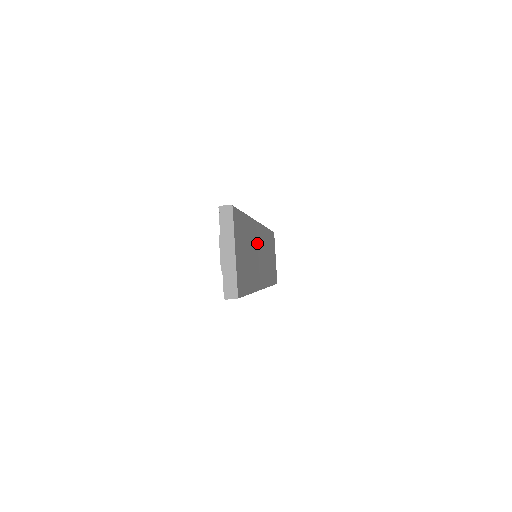
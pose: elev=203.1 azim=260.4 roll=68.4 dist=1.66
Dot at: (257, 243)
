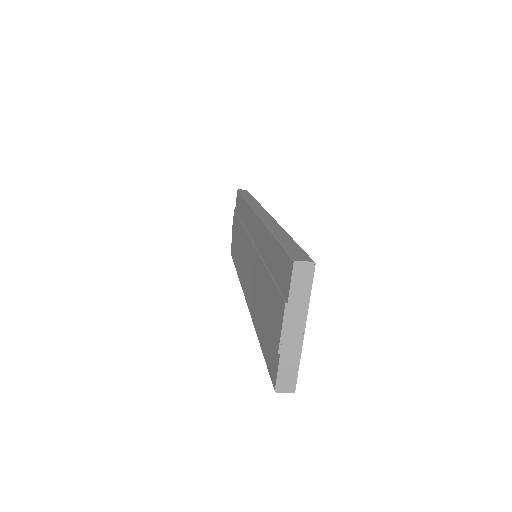
Dot at: occluded
